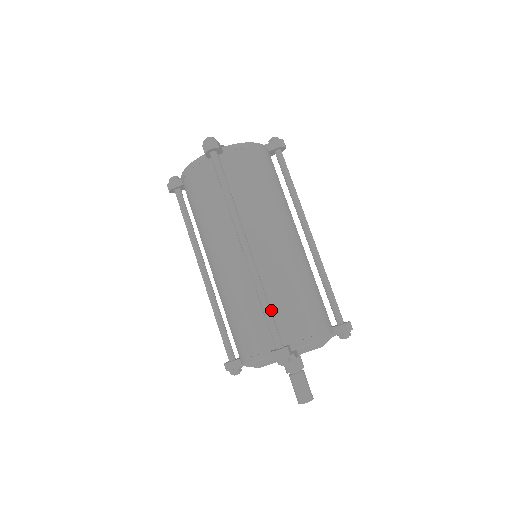
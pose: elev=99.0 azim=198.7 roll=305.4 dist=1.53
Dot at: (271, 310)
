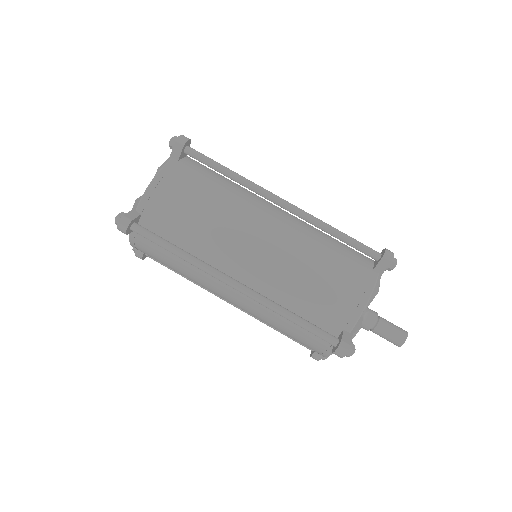
Dot at: (303, 313)
